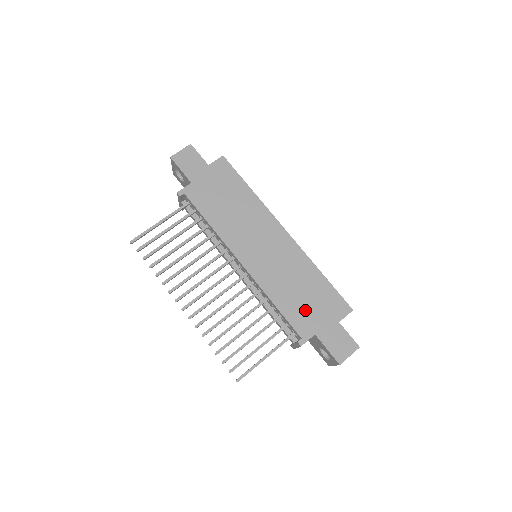
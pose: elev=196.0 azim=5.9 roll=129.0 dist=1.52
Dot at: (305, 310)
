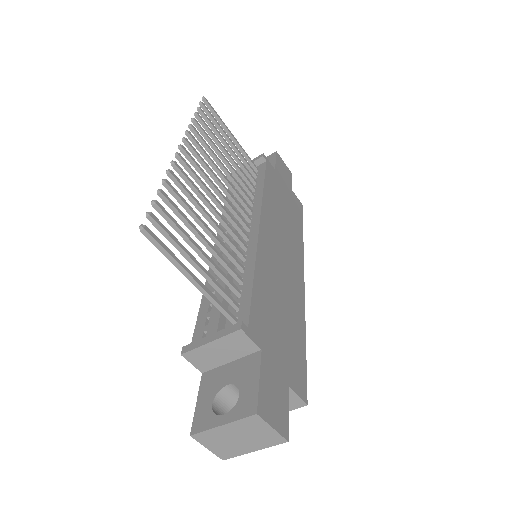
Dot at: (272, 324)
